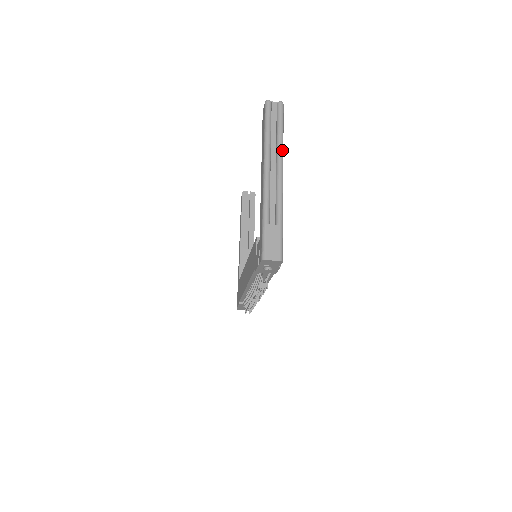
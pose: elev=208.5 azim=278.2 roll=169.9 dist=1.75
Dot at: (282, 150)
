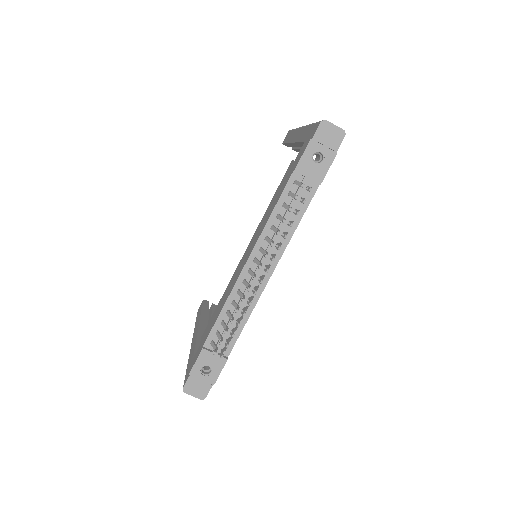
Dot at: occluded
